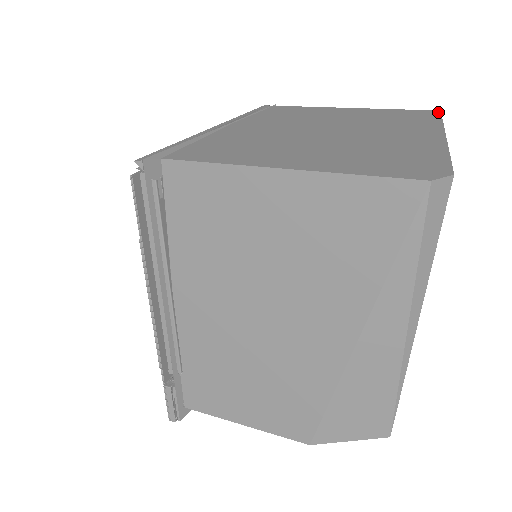
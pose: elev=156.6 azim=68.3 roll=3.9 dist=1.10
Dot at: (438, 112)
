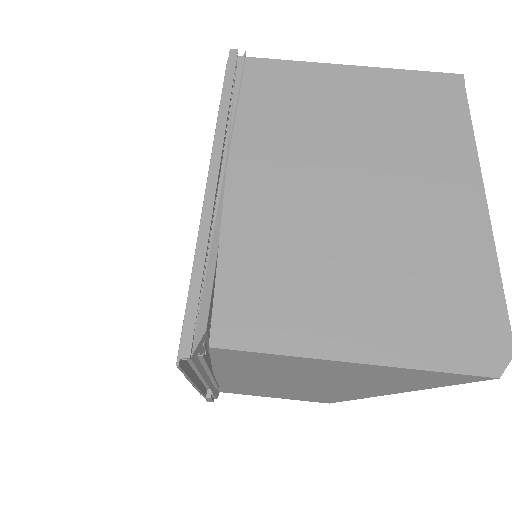
Dot at: (461, 85)
